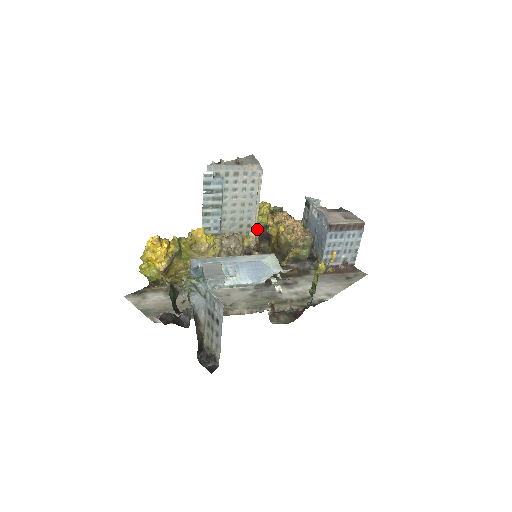
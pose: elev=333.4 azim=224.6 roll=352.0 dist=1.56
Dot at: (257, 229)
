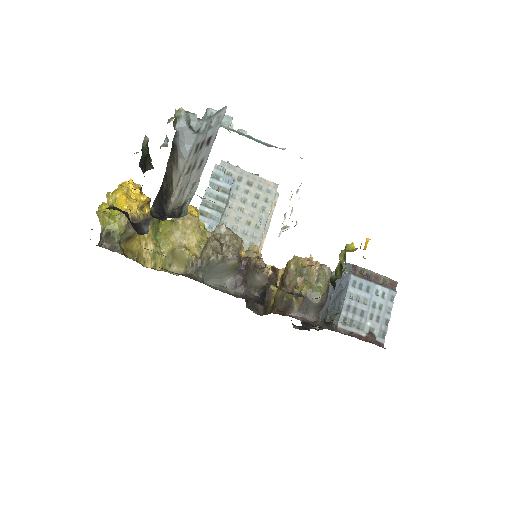
Dot at: occluded
